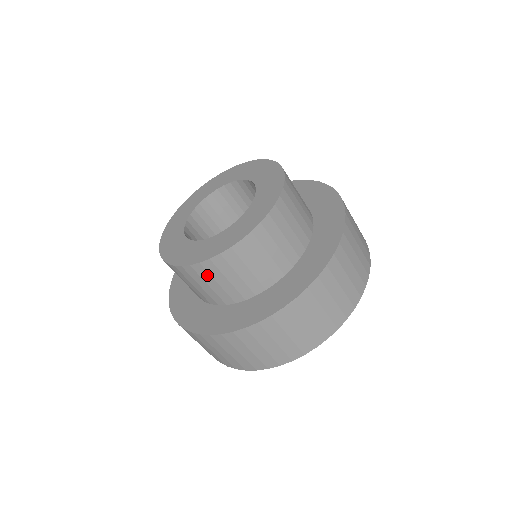
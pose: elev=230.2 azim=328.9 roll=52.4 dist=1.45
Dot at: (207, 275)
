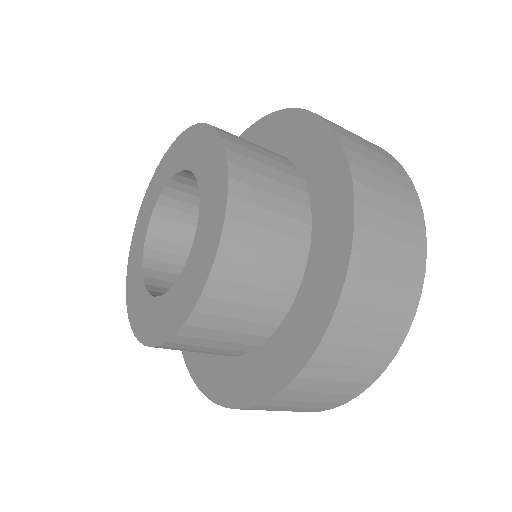
Dot at: (224, 305)
